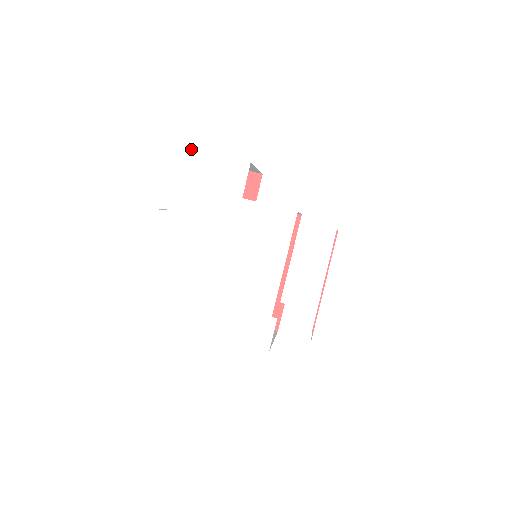
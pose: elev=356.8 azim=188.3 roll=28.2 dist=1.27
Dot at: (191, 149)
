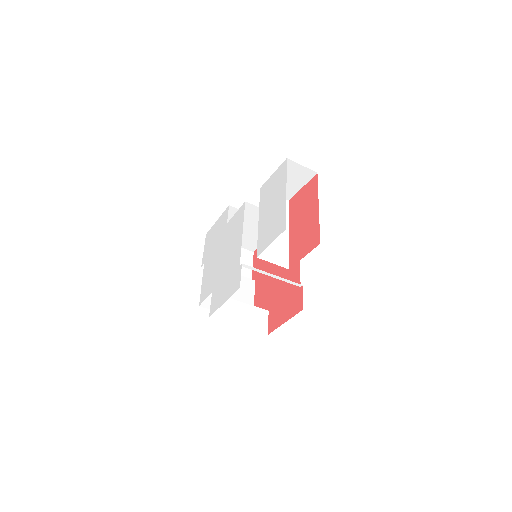
Dot at: (212, 227)
